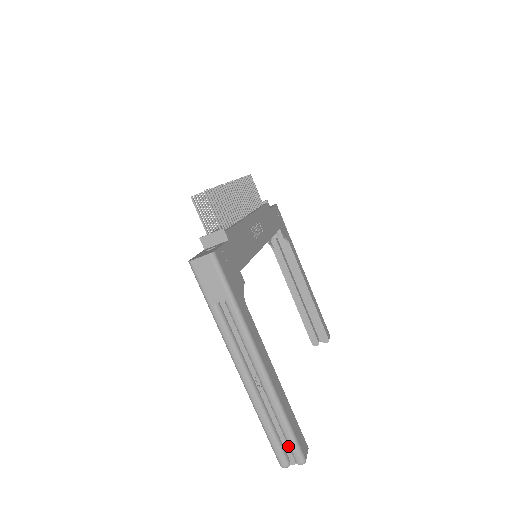
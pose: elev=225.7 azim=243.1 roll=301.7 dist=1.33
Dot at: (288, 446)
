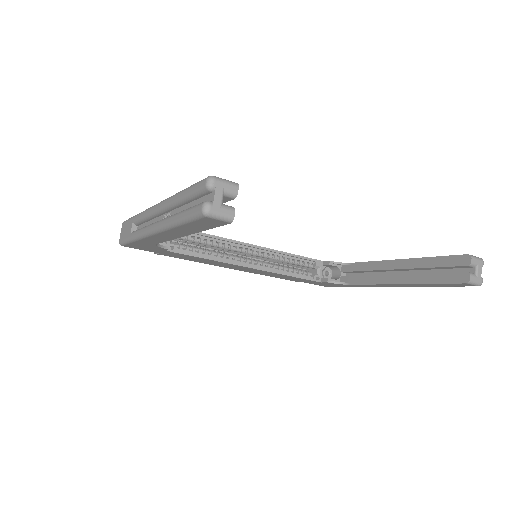
Dot at: (202, 199)
